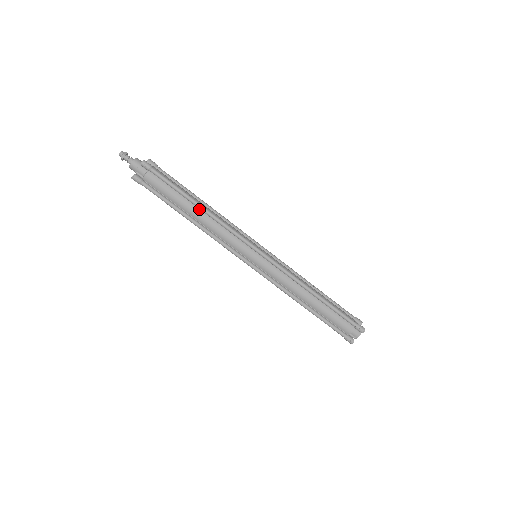
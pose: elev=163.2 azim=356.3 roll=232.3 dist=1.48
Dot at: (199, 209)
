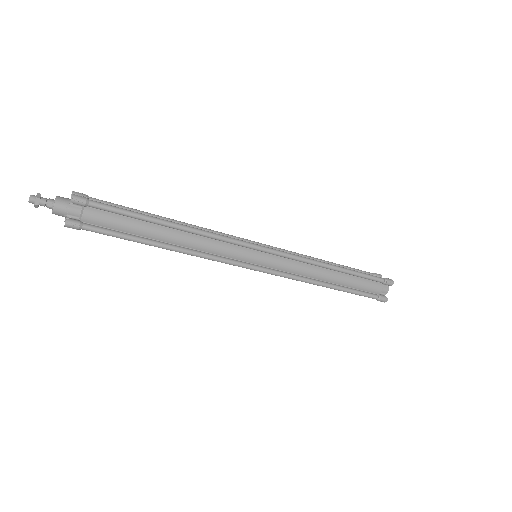
Dot at: (172, 229)
